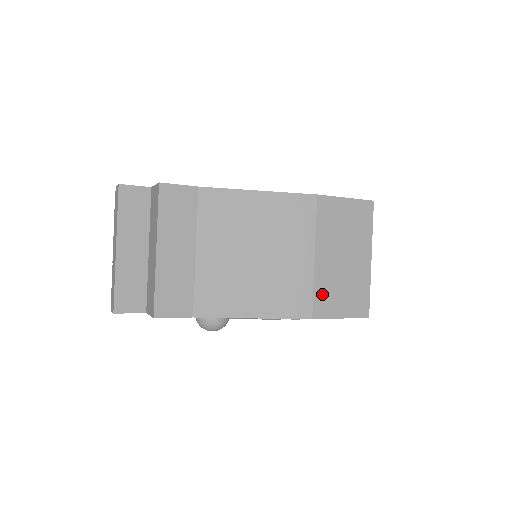
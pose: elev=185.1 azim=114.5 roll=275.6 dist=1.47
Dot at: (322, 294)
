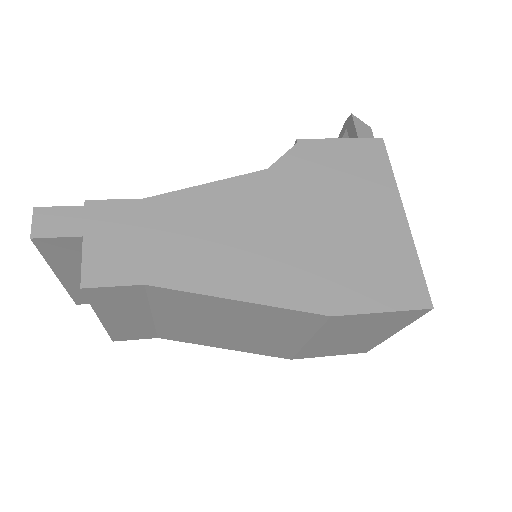
Dot at: (309, 352)
